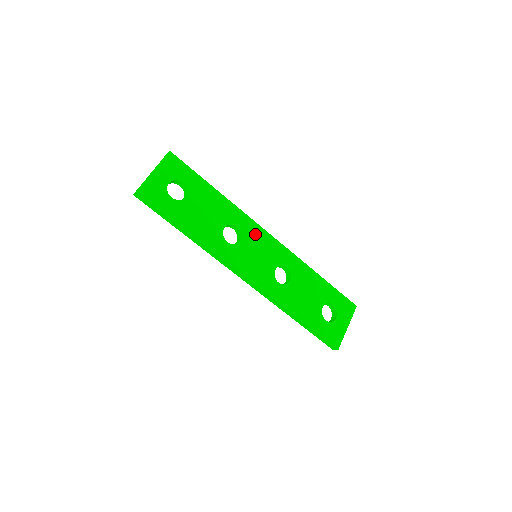
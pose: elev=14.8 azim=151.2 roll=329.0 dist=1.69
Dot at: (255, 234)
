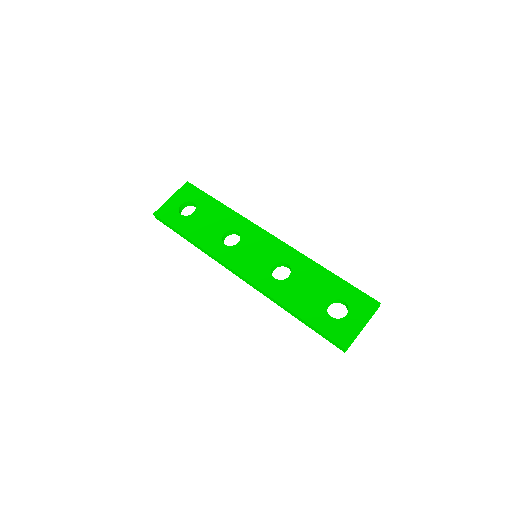
Dot at: (256, 236)
